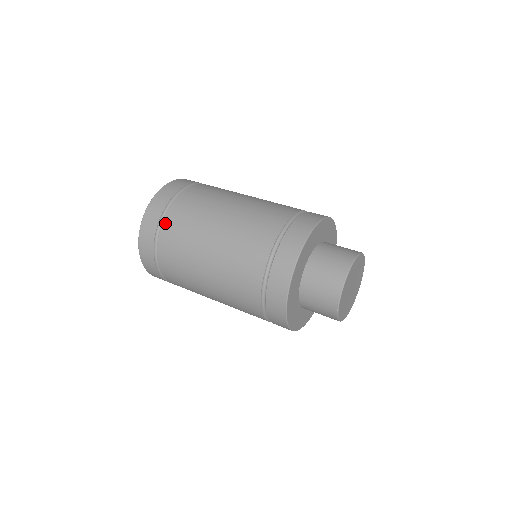
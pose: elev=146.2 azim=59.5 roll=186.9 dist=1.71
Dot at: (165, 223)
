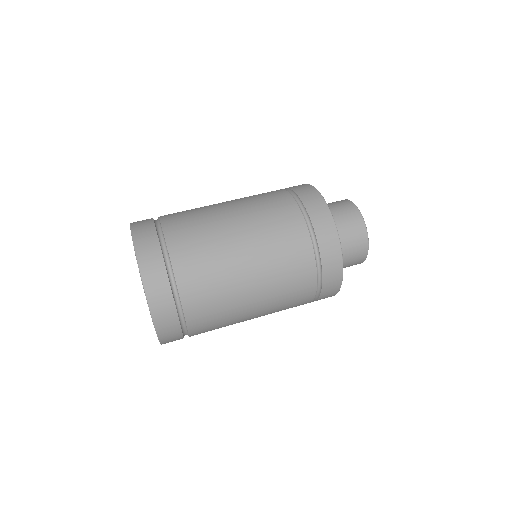
Dot at: (176, 267)
